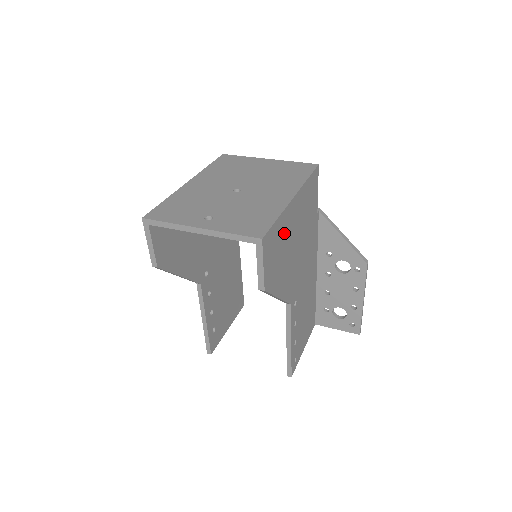
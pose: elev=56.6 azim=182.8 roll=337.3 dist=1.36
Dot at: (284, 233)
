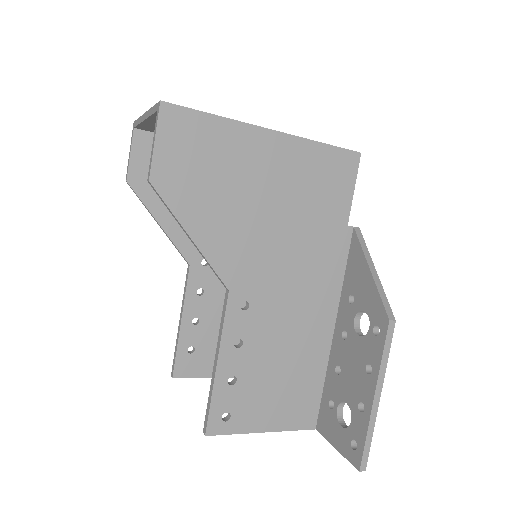
Dot at: (228, 154)
